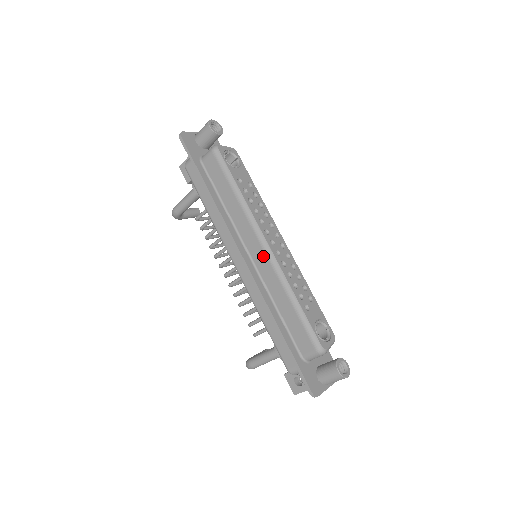
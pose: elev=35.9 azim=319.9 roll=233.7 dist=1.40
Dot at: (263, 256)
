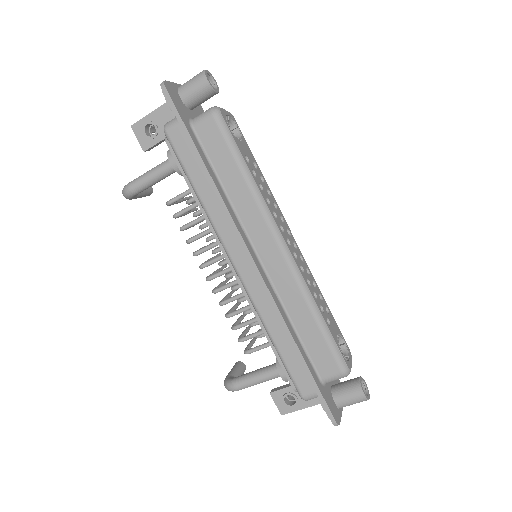
Dot at: (279, 259)
